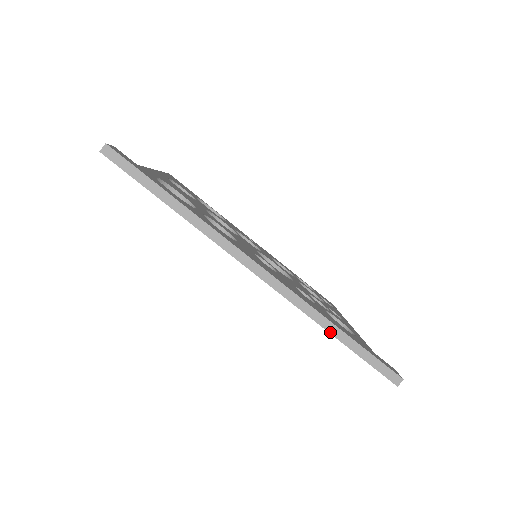
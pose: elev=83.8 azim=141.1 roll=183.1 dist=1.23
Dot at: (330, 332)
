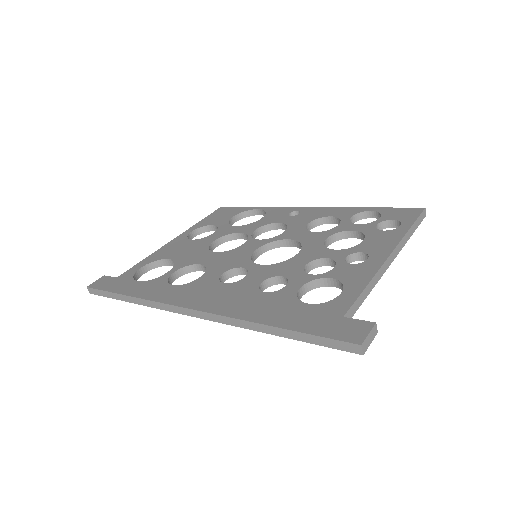
Dot at: (265, 332)
